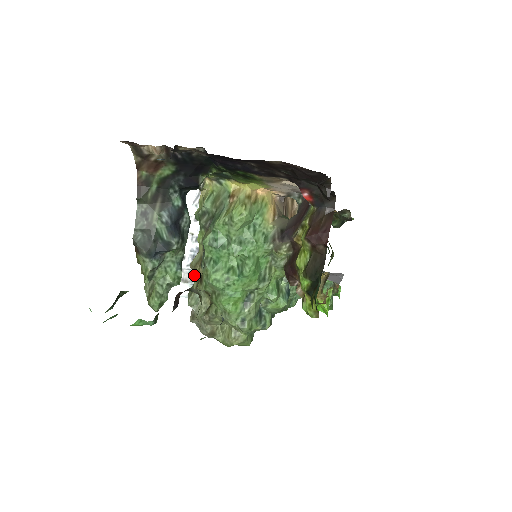
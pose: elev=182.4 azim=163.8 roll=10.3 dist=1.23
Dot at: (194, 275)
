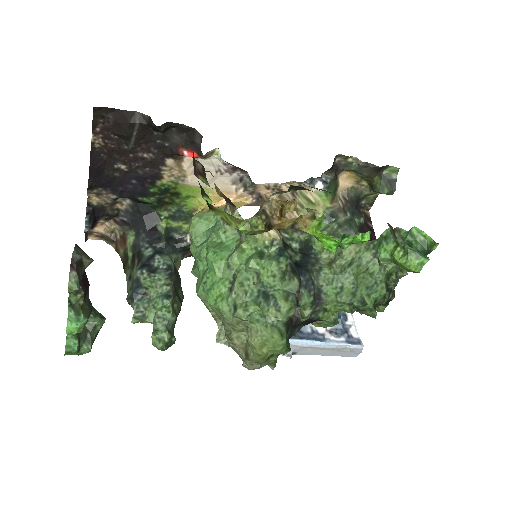
Dot at: occluded
